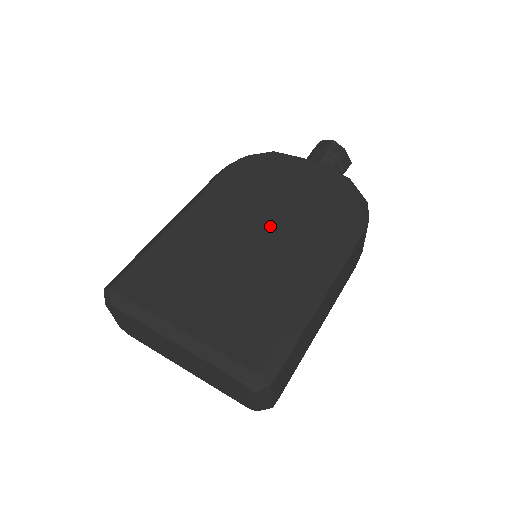
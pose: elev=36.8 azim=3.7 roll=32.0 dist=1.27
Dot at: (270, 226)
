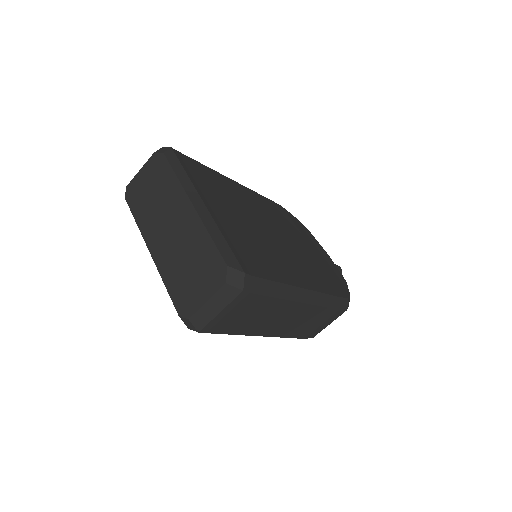
Dot at: (290, 243)
